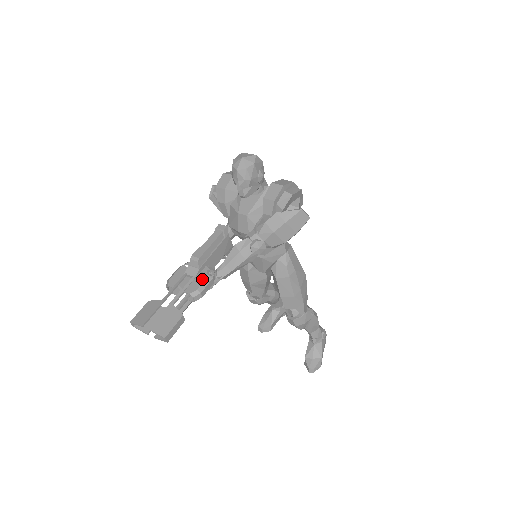
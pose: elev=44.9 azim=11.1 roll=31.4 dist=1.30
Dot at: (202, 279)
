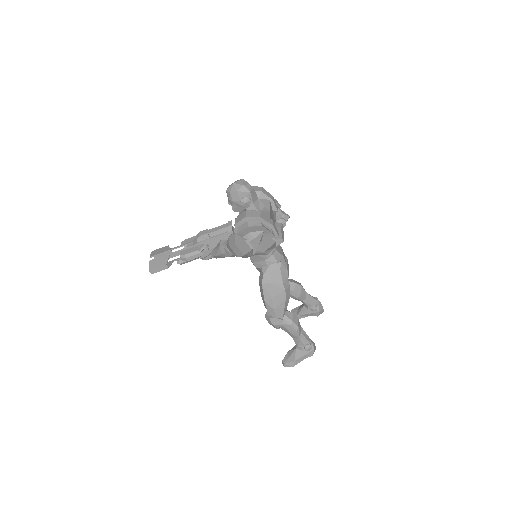
Dot at: (193, 250)
